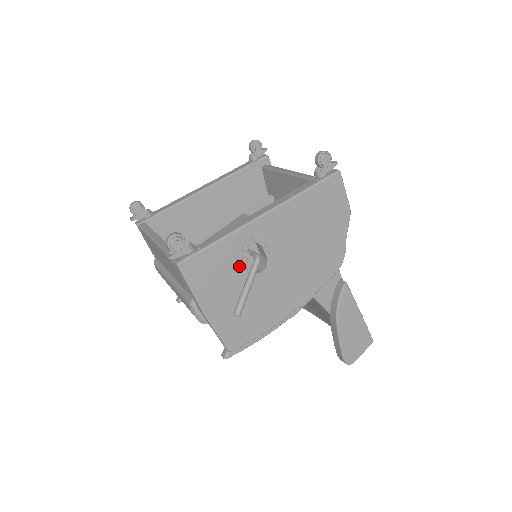
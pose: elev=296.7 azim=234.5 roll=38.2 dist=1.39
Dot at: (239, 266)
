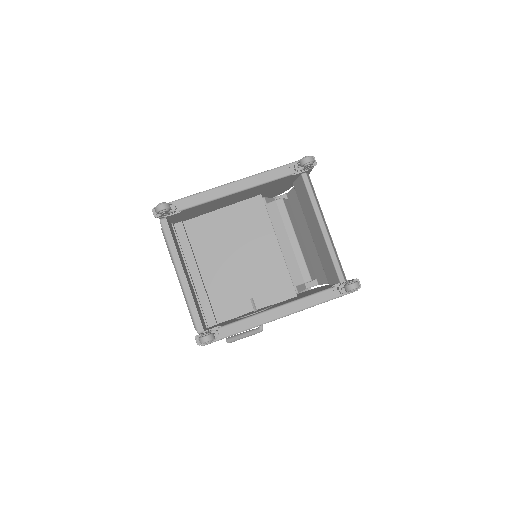
Dot at: occluded
